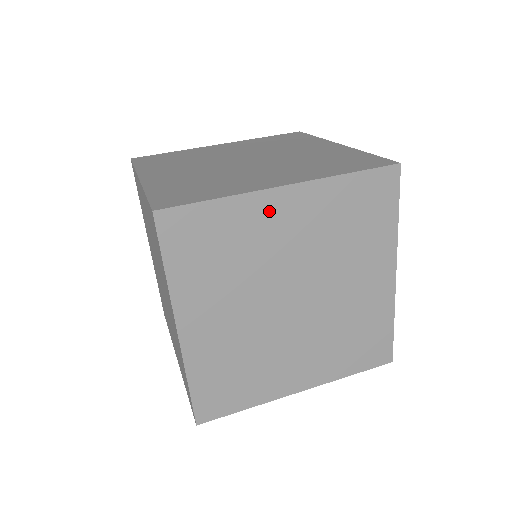
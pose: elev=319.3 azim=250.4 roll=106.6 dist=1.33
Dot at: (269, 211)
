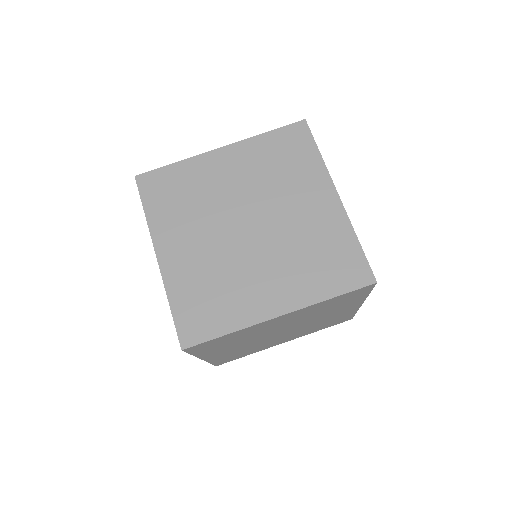
Dot at: (266, 324)
